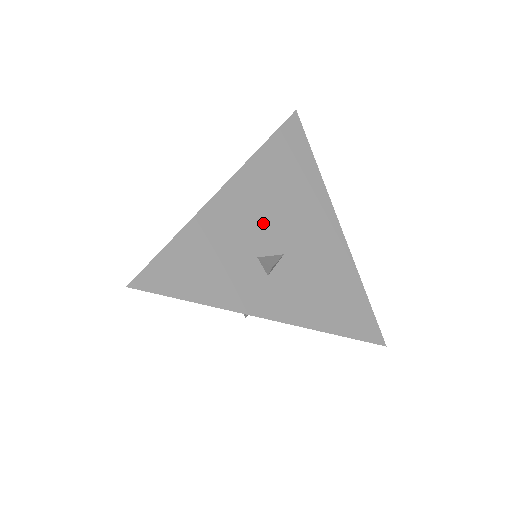
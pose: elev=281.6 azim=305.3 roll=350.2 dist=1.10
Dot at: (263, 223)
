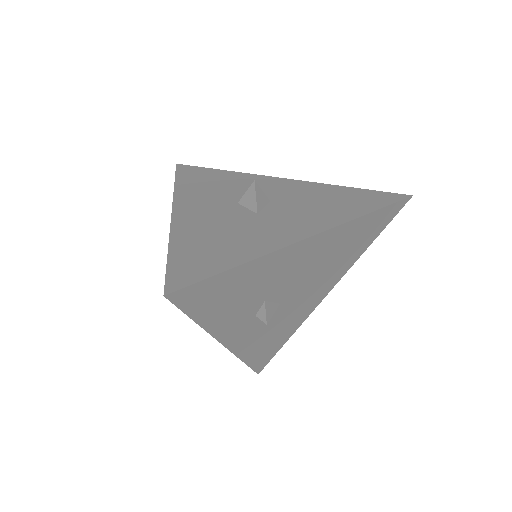
Dot at: (296, 277)
